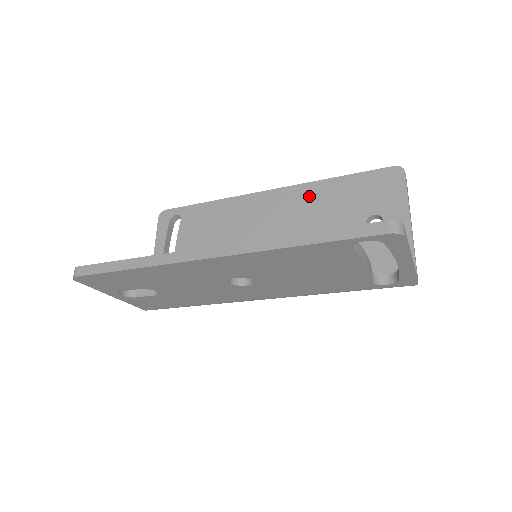
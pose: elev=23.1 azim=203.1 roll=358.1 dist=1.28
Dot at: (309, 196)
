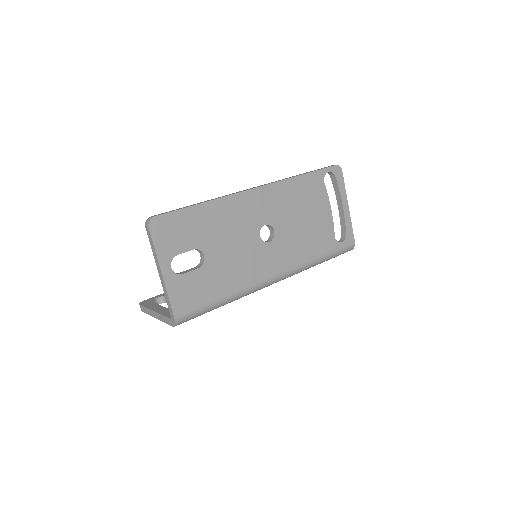
Dot at: occluded
